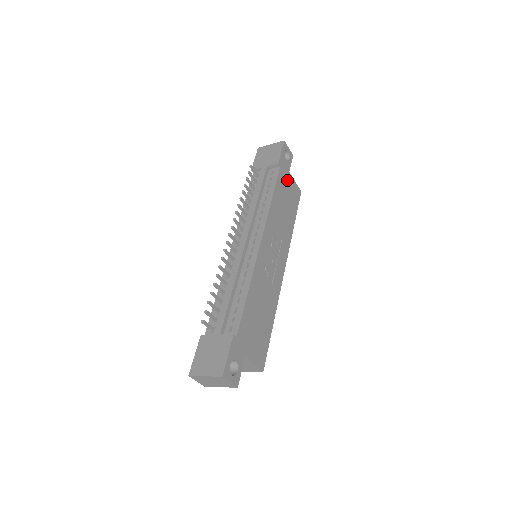
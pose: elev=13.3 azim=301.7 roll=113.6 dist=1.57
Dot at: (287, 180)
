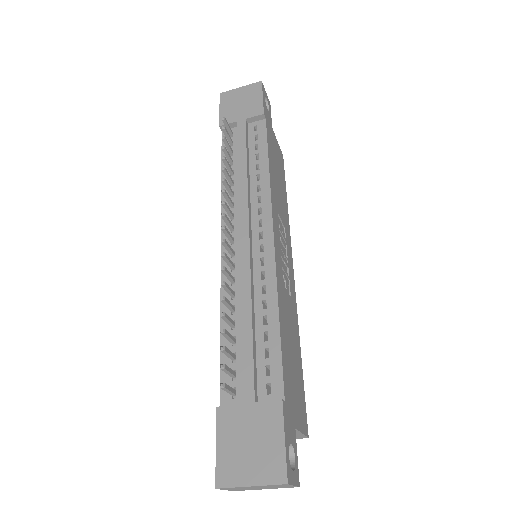
Dot at: (273, 139)
